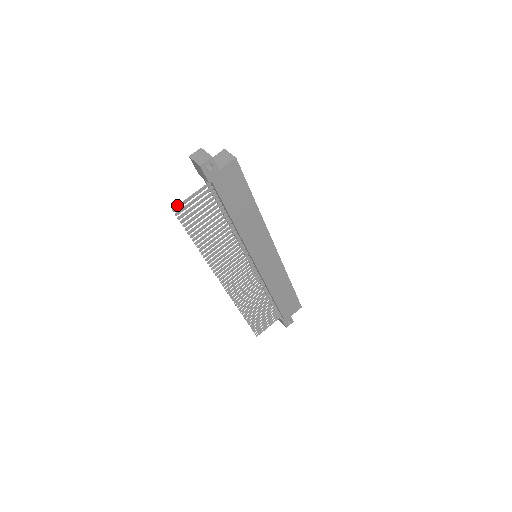
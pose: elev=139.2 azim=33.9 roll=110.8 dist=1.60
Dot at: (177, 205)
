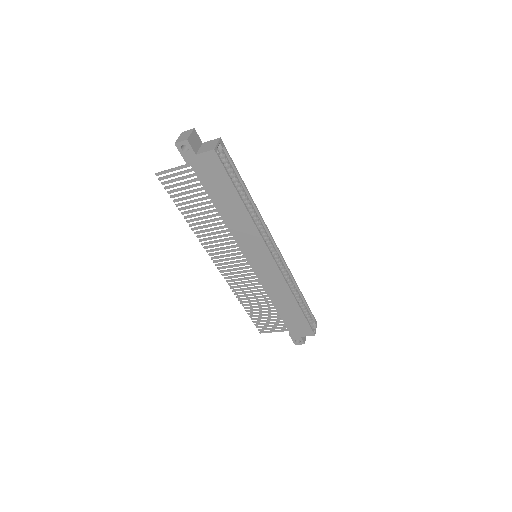
Dot at: occluded
